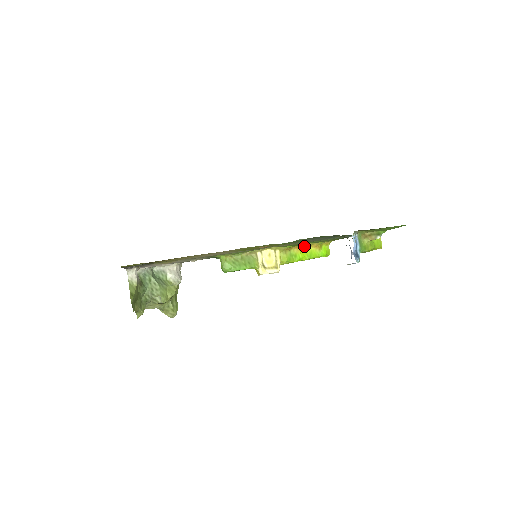
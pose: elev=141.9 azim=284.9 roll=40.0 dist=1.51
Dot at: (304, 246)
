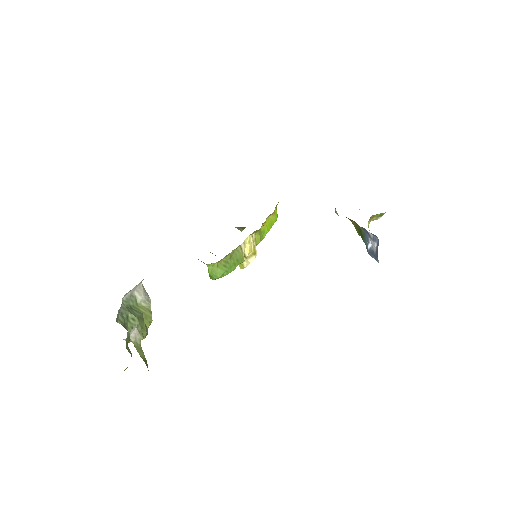
Dot at: (267, 217)
